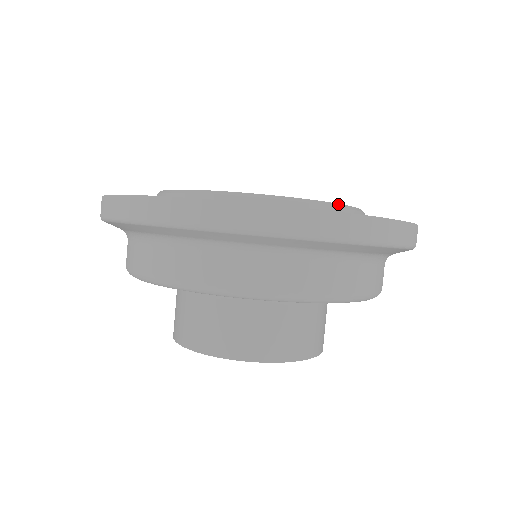
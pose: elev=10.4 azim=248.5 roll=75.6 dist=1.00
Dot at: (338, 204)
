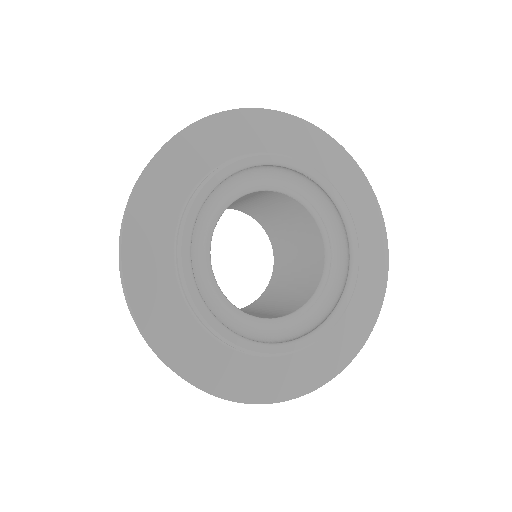
Dot at: (326, 333)
